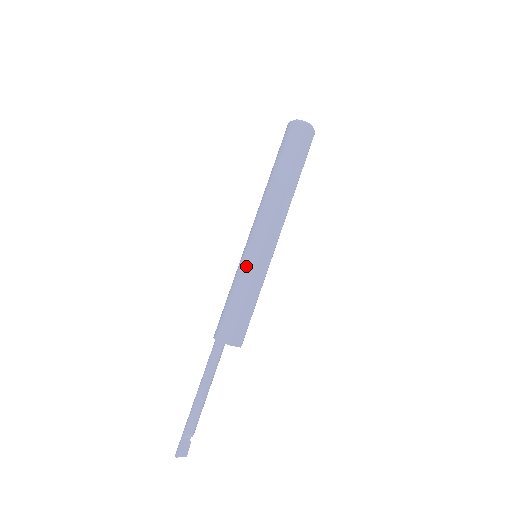
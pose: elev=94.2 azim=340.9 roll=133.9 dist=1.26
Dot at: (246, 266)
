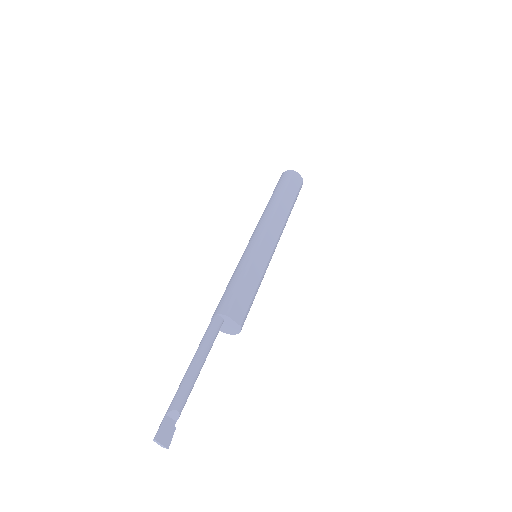
Dot at: (246, 255)
